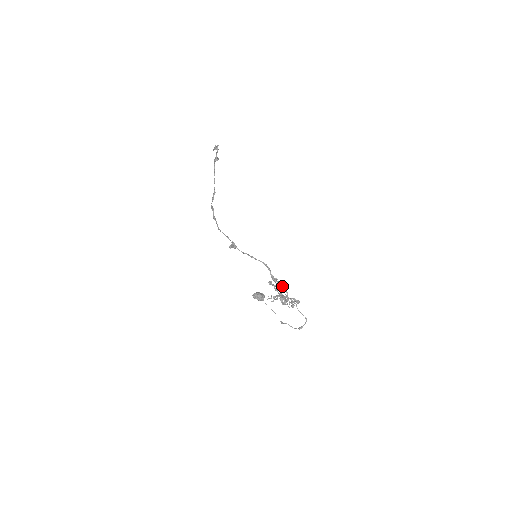
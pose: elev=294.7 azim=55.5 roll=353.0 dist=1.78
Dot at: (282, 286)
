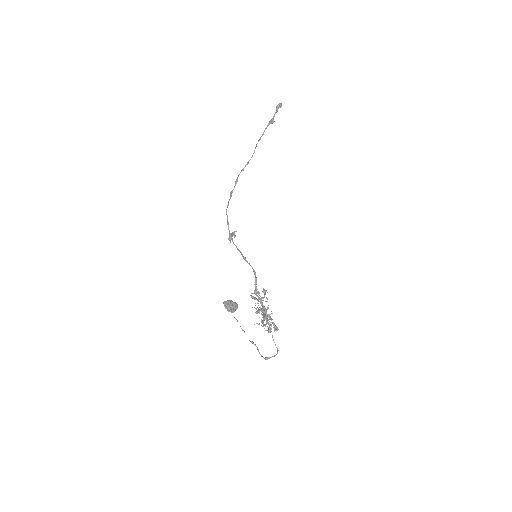
Dot at: (263, 305)
